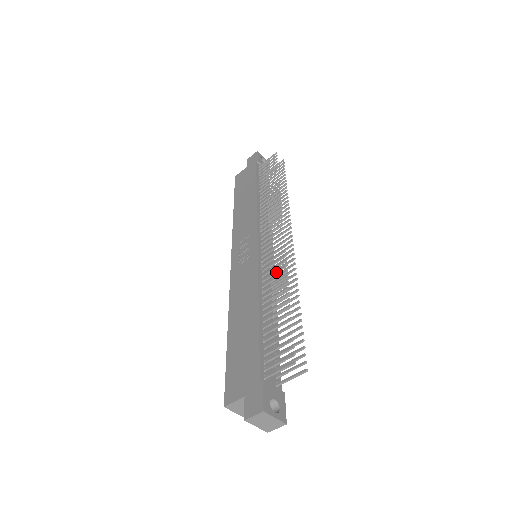
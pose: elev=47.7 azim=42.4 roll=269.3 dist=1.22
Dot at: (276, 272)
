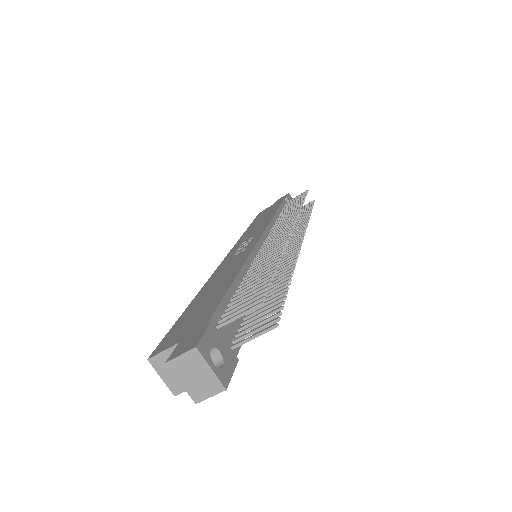
Dot at: (272, 250)
